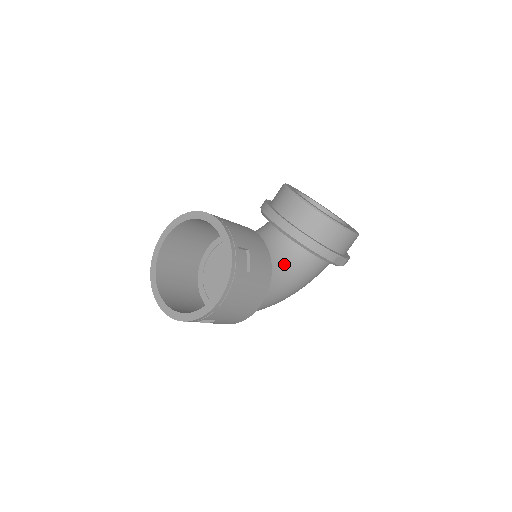
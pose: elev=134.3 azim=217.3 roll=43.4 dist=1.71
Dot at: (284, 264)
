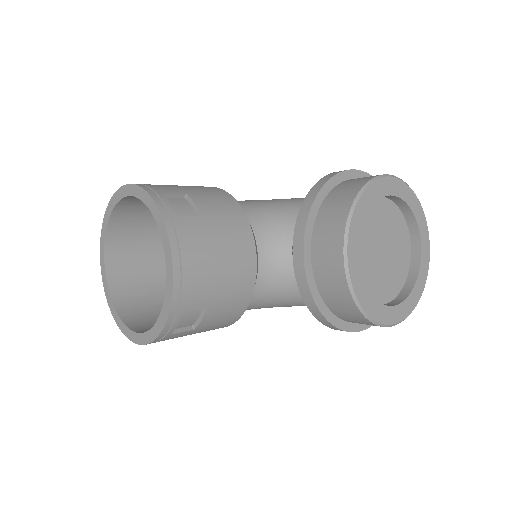
Dot at: (278, 296)
